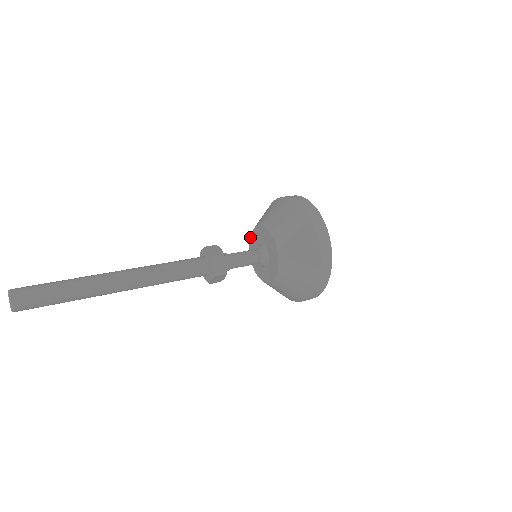
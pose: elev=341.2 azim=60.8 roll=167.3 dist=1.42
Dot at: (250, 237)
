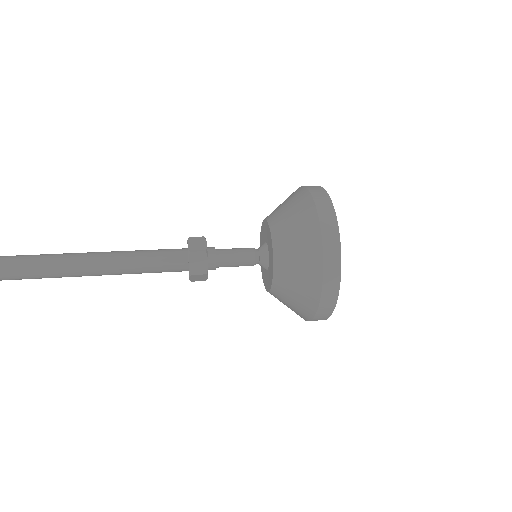
Dot at: occluded
